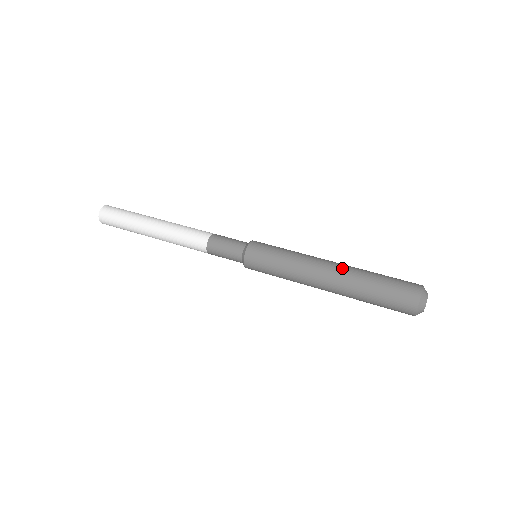
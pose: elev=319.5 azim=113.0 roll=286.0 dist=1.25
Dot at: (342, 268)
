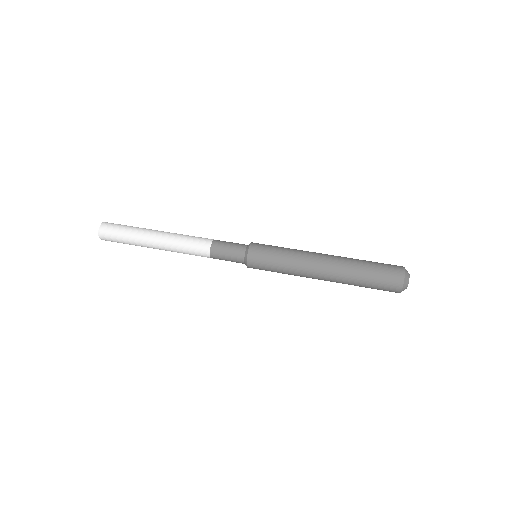
Dot at: (335, 265)
